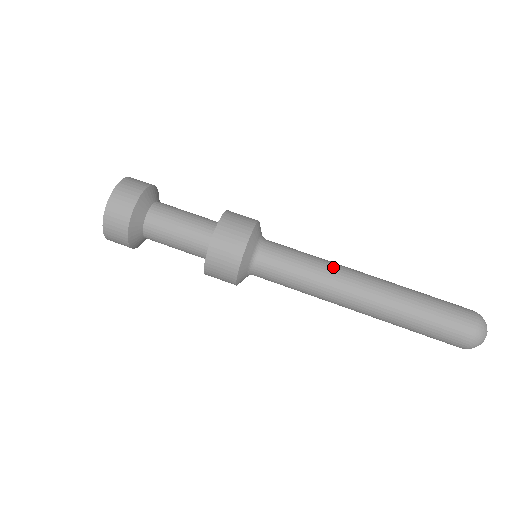
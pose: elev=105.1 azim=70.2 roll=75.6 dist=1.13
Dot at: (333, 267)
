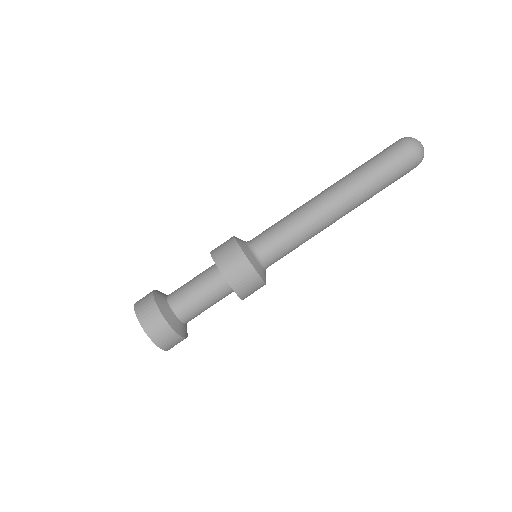
Dot at: (304, 210)
